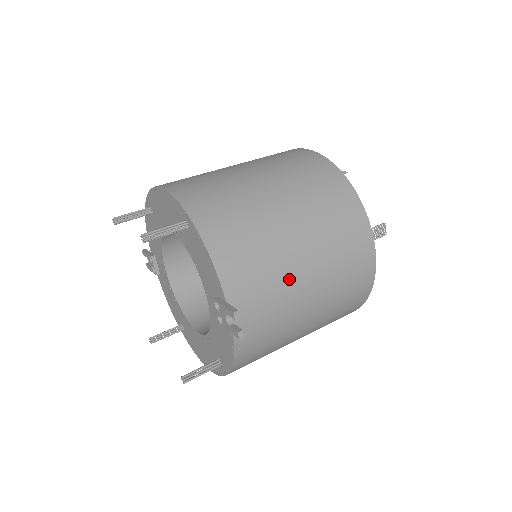
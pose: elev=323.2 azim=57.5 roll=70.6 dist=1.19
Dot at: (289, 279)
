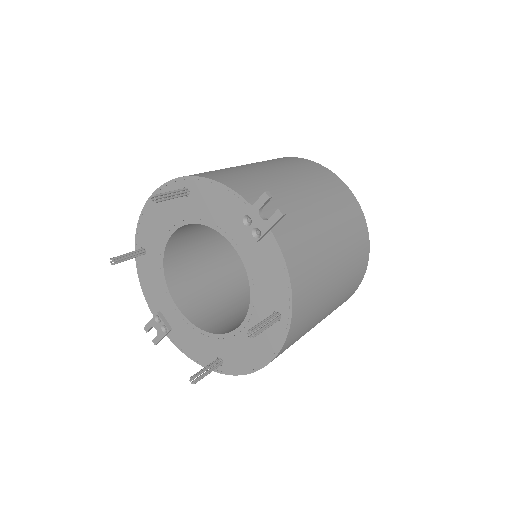
Dot at: (295, 197)
